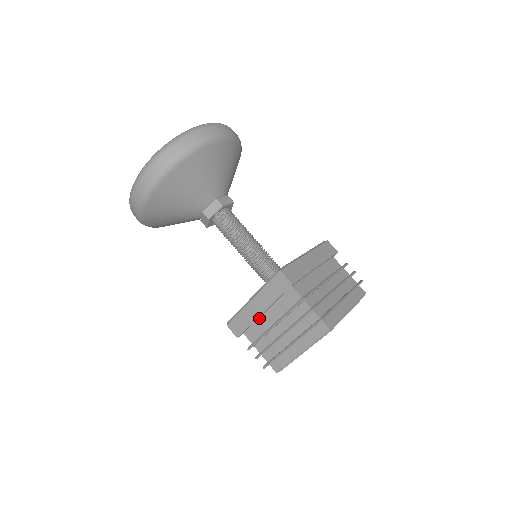
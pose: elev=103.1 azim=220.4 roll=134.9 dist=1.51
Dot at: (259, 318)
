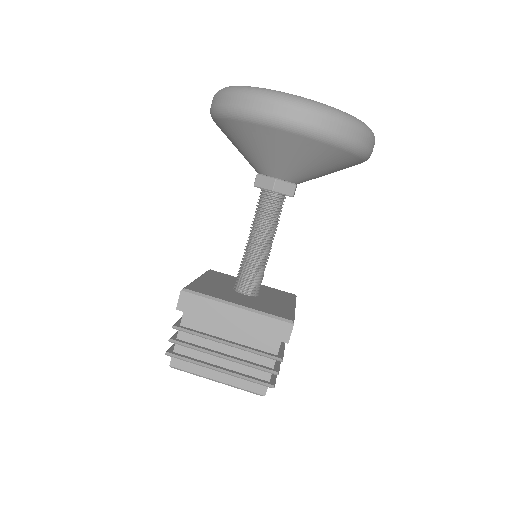
Dot at: (218, 320)
